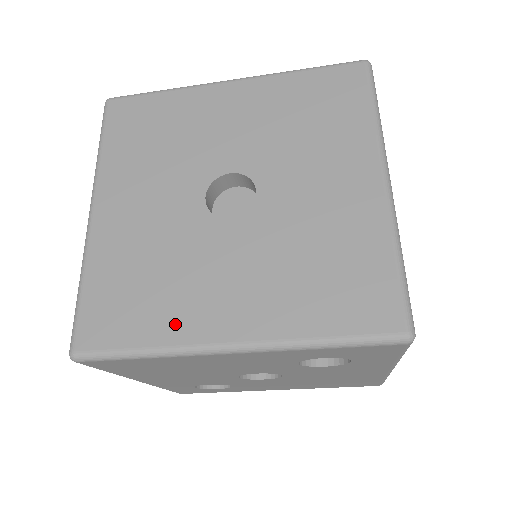
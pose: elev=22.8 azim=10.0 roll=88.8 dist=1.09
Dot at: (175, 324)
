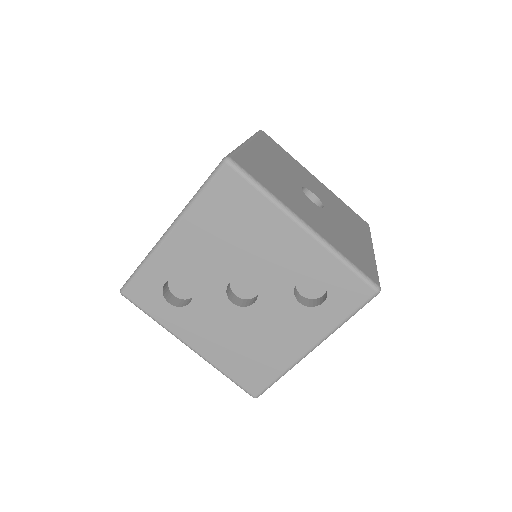
Dot at: (283, 198)
